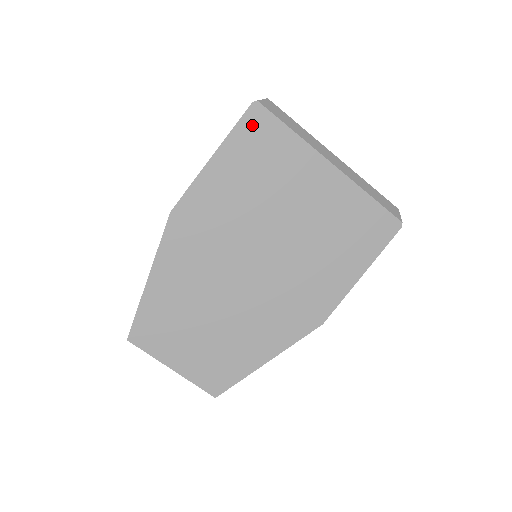
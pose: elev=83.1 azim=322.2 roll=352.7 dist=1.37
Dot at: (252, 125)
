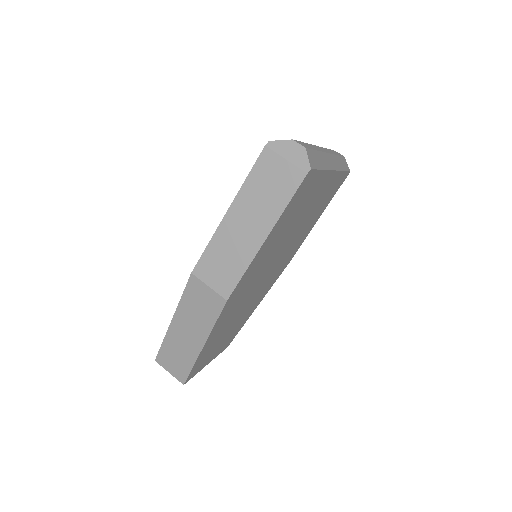
Dot at: (300, 191)
